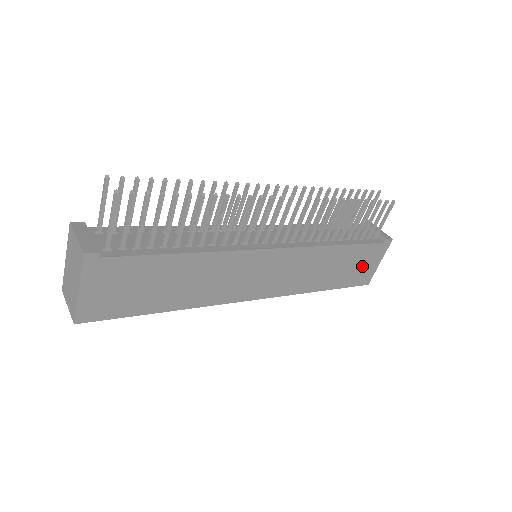
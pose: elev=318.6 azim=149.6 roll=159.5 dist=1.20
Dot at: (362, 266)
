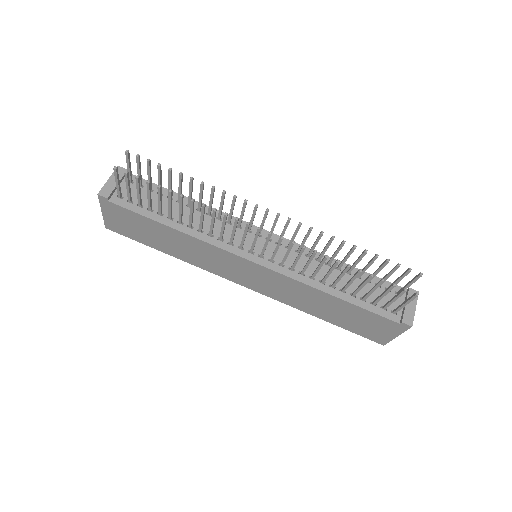
Dot at: (370, 326)
